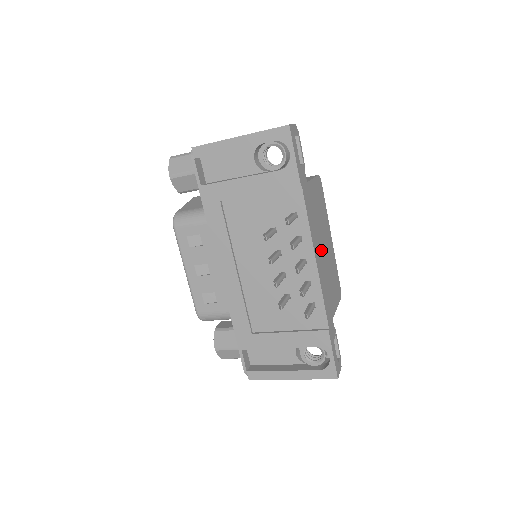
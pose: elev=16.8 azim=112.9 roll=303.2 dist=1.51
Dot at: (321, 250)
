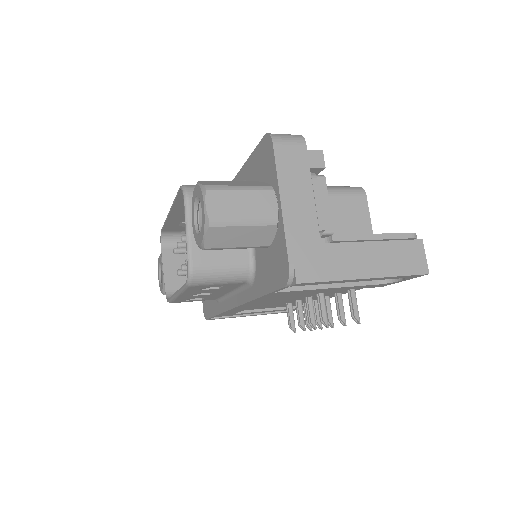
Dot at: occluded
